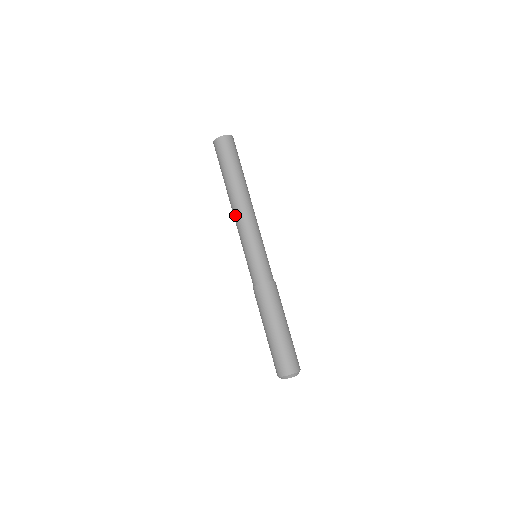
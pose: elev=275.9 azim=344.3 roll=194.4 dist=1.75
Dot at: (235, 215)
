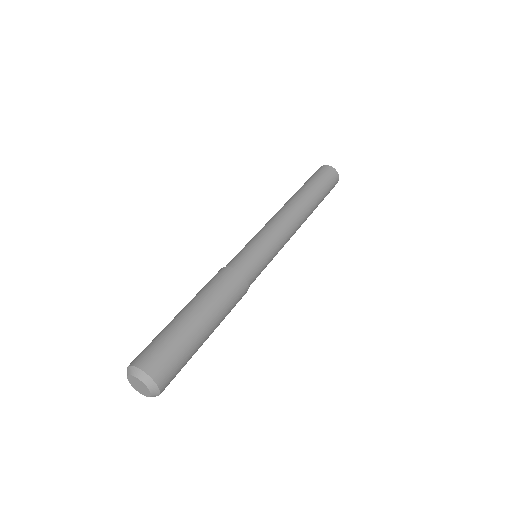
Dot at: occluded
